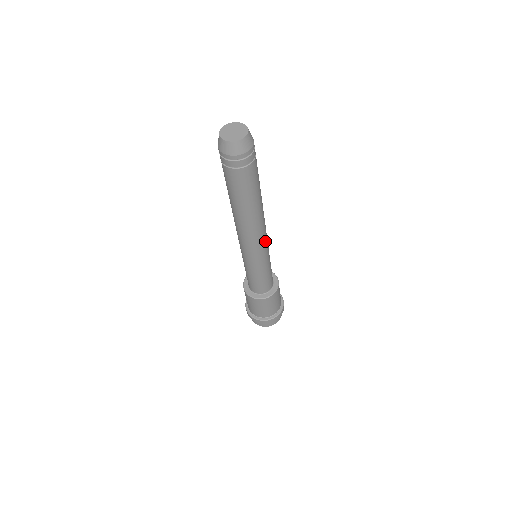
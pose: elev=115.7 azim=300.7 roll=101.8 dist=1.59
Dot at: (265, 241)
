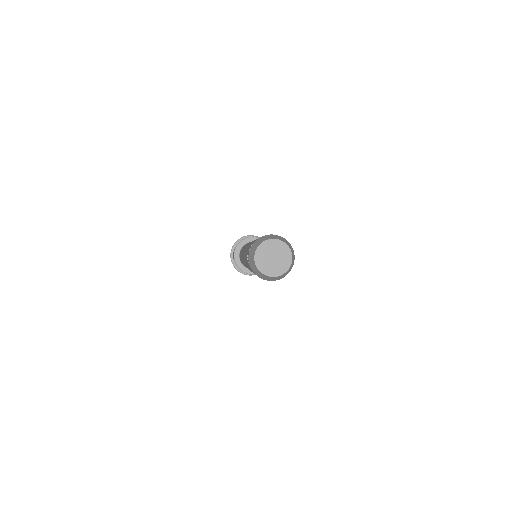
Dot at: occluded
